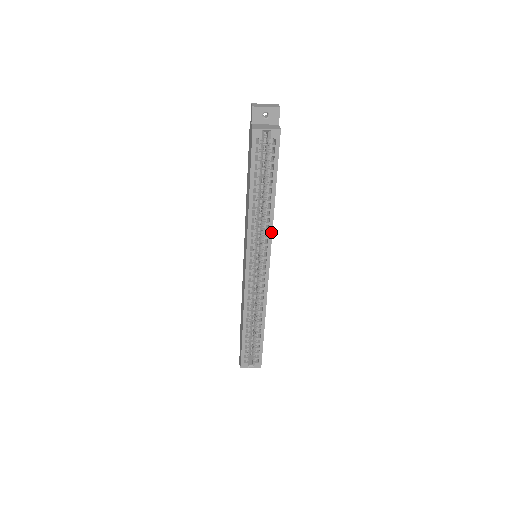
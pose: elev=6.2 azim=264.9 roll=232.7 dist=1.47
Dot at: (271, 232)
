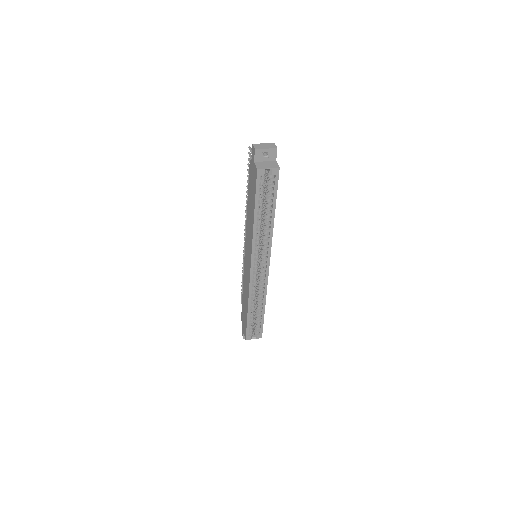
Dot at: (271, 241)
